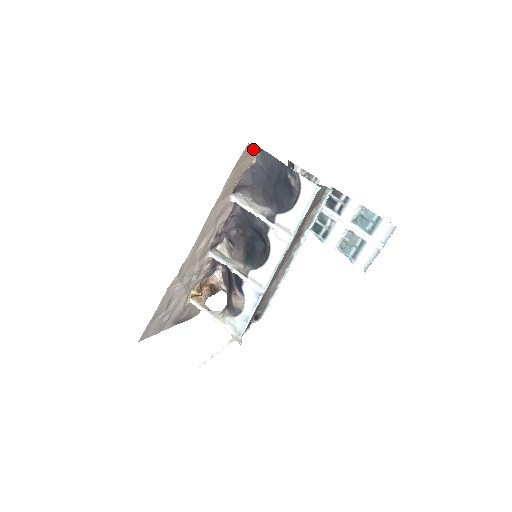
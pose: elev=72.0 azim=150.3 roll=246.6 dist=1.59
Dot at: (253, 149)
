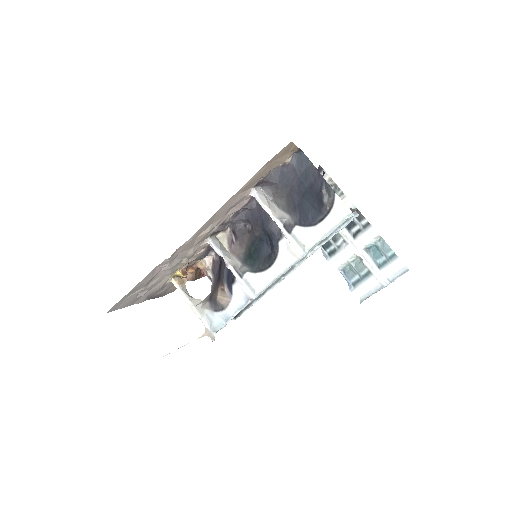
Dot at: (293, 148)
